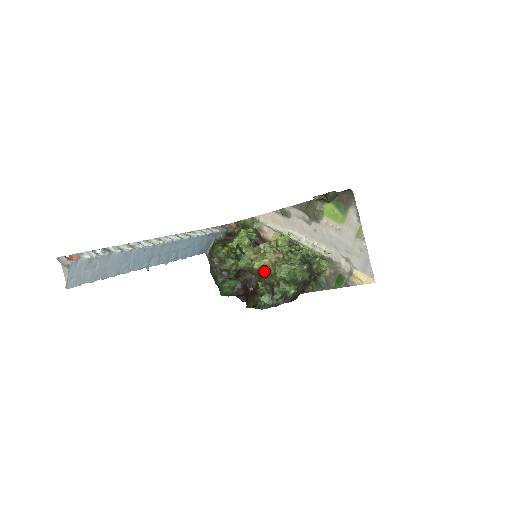
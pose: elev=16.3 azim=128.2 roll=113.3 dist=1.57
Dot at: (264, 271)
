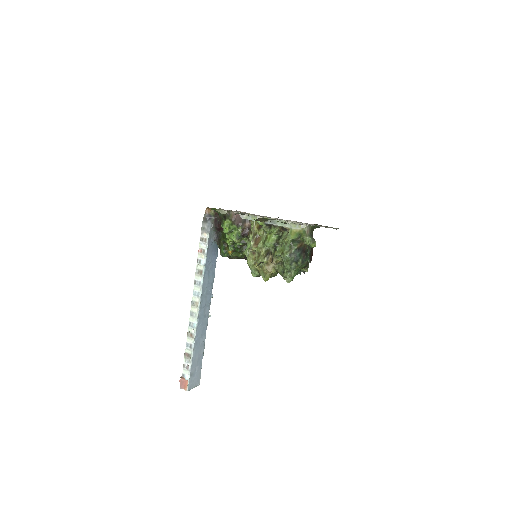
Dot at: (274, 274)
